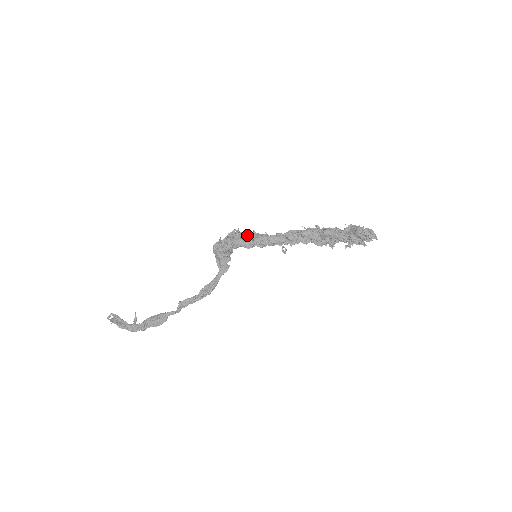
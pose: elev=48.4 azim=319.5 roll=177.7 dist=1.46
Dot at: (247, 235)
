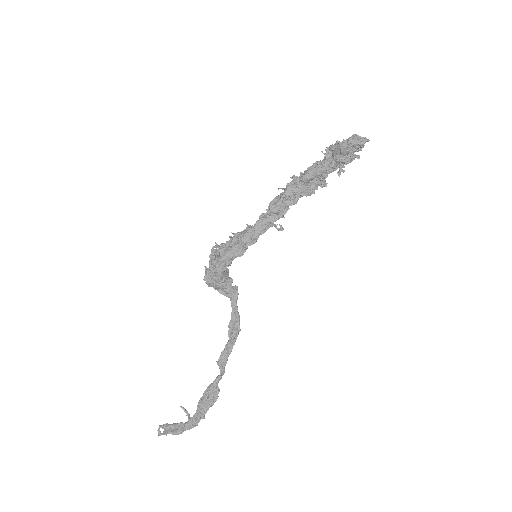
Dot at: (230, 243)
